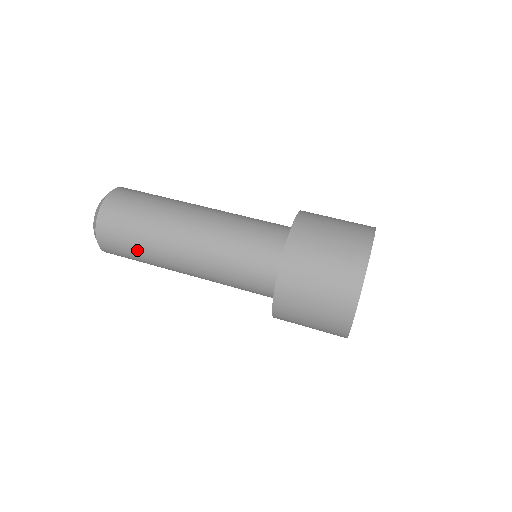
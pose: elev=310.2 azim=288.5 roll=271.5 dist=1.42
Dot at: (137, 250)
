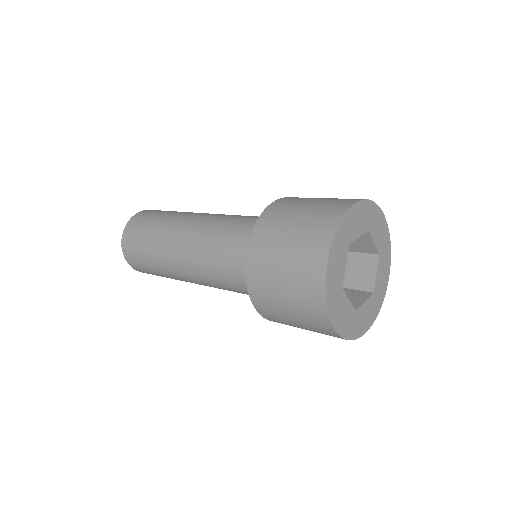
Dot at: (150, 235)
